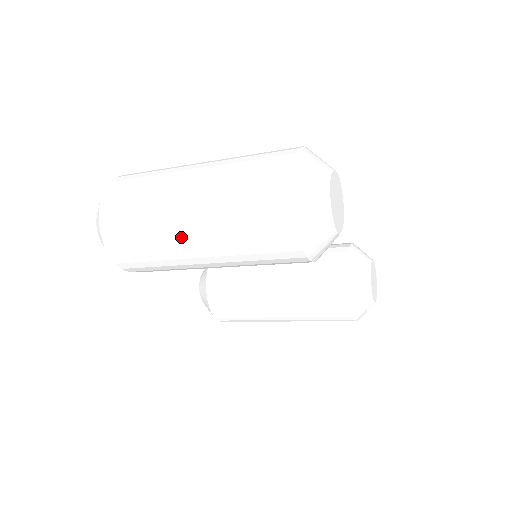
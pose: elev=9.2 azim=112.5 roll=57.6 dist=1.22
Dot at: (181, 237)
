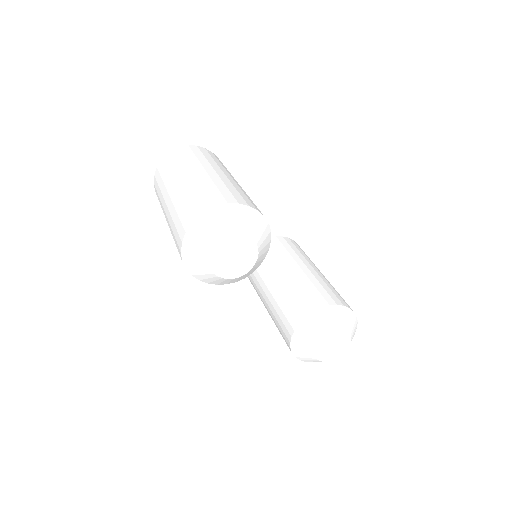
Dot at: (164, 208)
